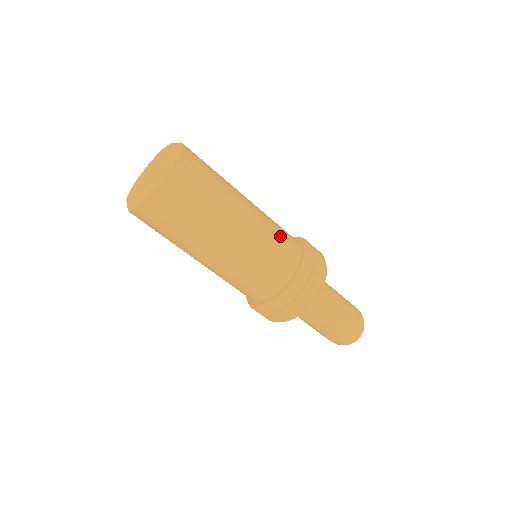
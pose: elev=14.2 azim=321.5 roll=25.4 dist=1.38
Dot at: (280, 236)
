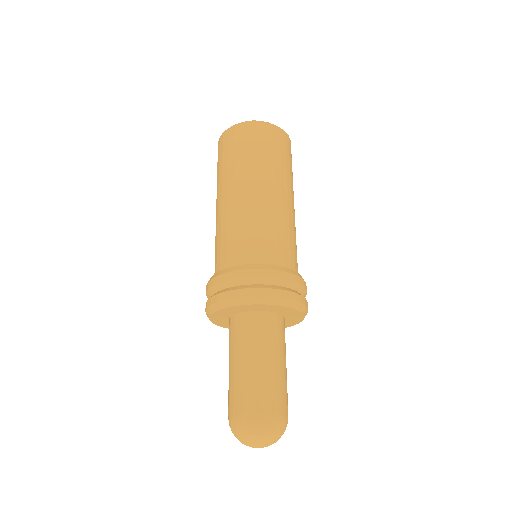
Dot at: occluded
